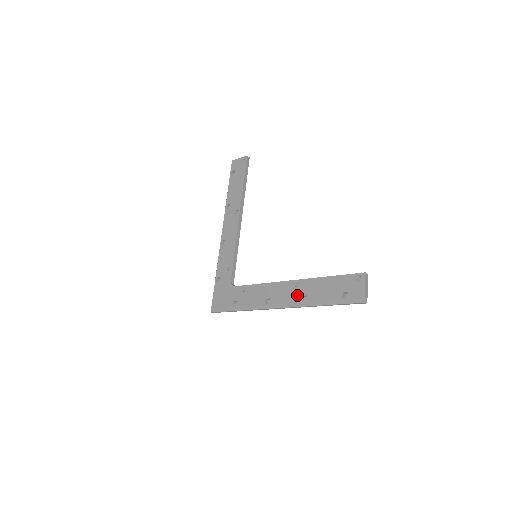
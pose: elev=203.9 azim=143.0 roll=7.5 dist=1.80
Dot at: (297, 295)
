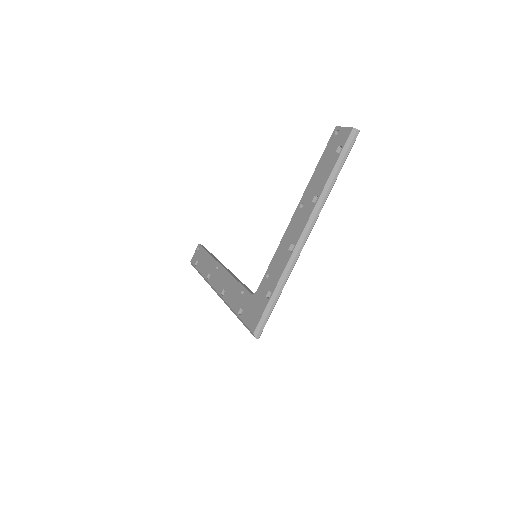
Dot at: (308, 207)
